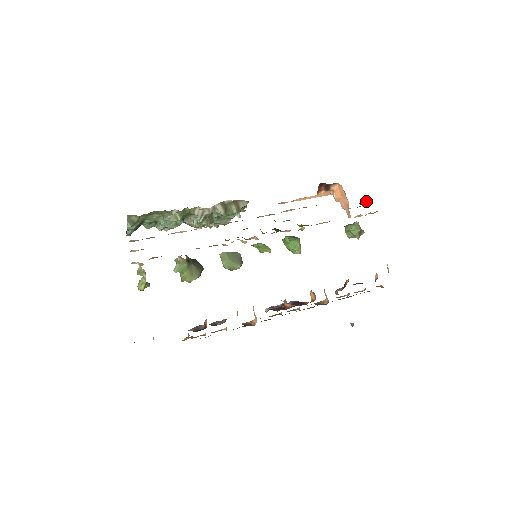
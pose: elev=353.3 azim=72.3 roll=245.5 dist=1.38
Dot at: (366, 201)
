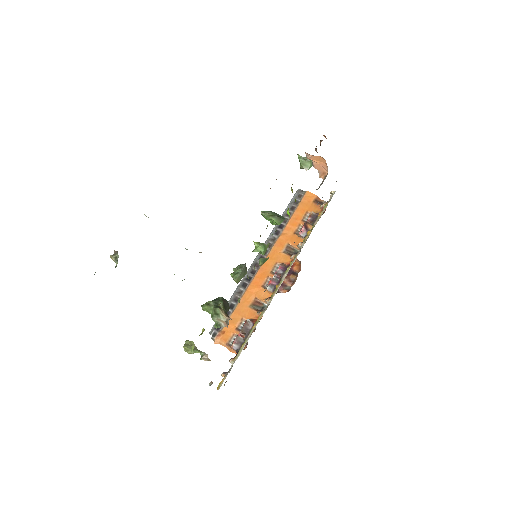
Dot at: occluded
